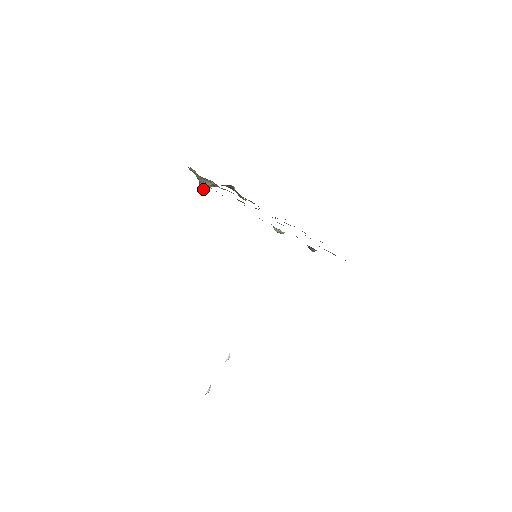
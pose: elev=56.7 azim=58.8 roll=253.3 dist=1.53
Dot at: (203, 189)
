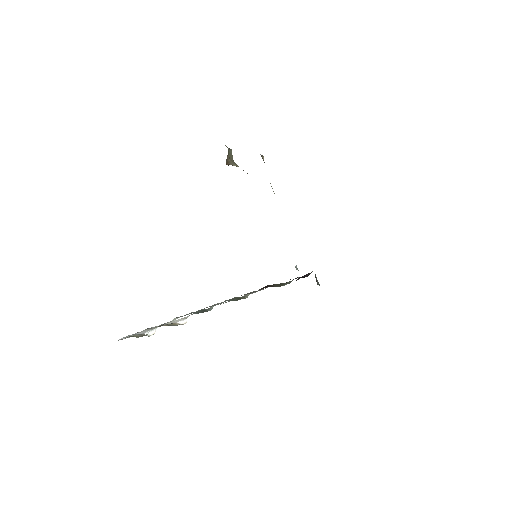
Dot at: (229, 164)
